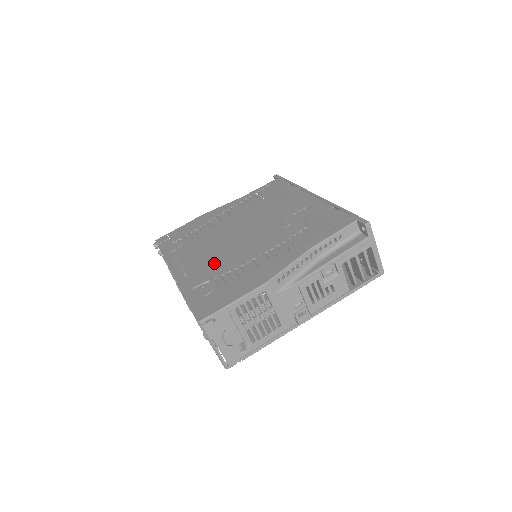
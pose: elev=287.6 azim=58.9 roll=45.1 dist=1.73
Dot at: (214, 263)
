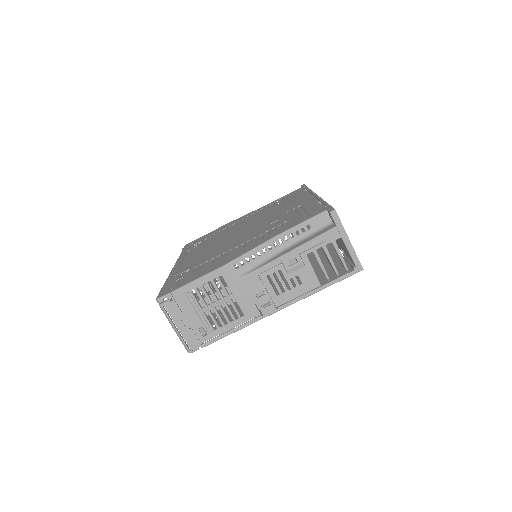
Dot at: (203, 256)
